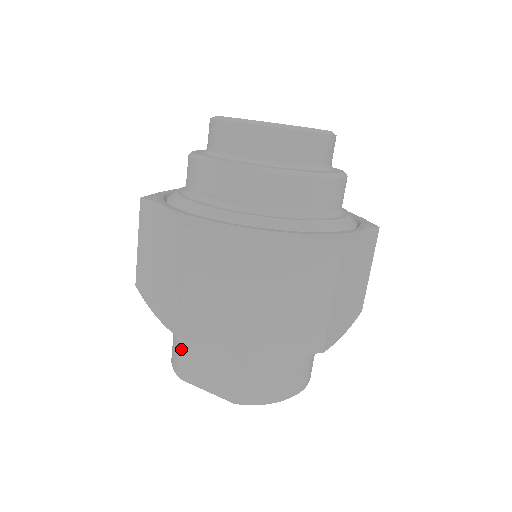
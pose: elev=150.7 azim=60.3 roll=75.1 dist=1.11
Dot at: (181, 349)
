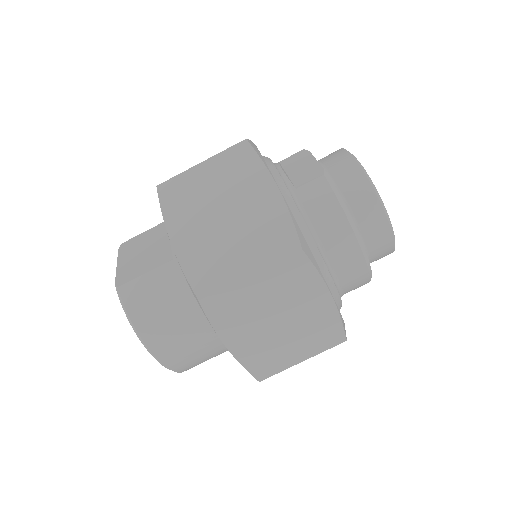
Dot at: (146, 232)
